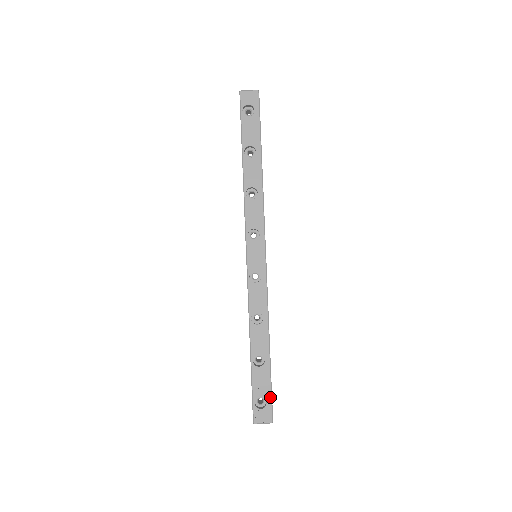
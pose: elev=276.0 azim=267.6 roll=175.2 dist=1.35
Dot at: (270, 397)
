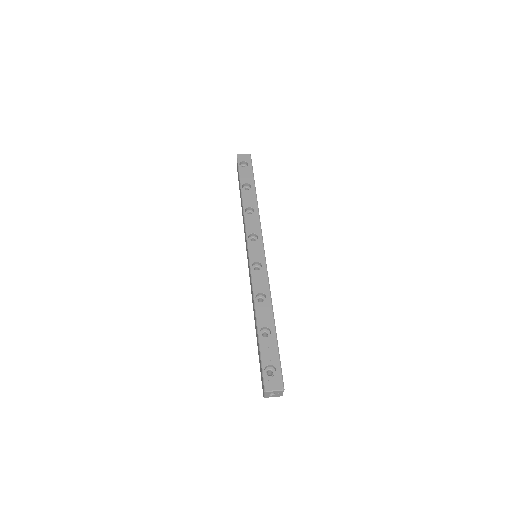
Dot at: (279, 364)
